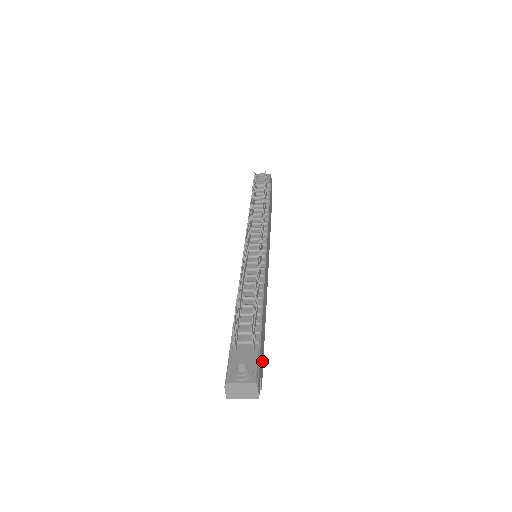
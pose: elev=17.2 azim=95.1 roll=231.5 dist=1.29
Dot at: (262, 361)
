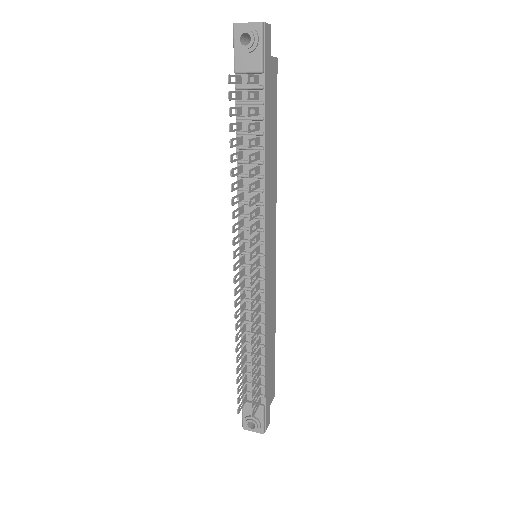
Dot at: (272, 382)
